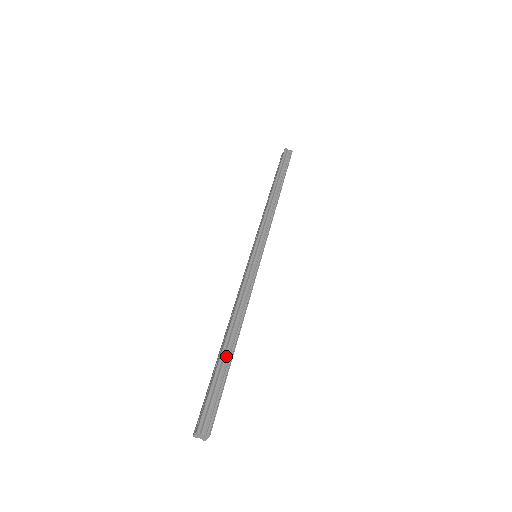
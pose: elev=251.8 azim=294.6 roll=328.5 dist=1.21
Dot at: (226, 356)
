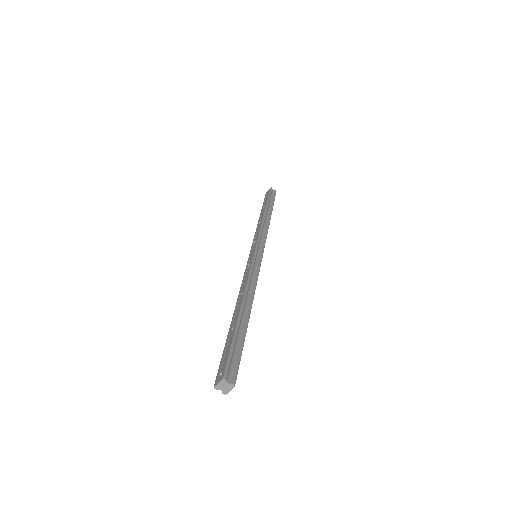
Dot at: (242, 323)
